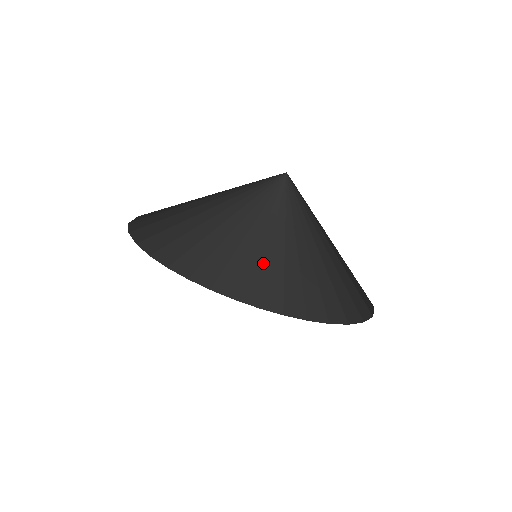
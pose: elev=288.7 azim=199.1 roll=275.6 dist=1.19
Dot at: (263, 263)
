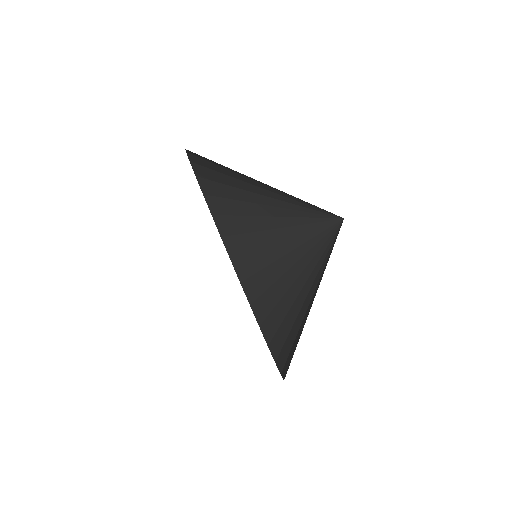
Dot at: (263, 243)
